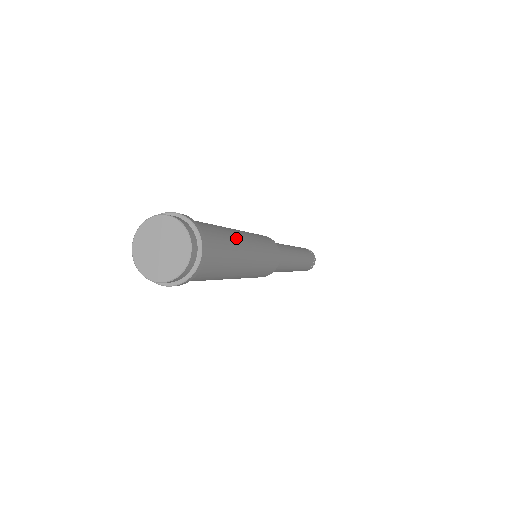
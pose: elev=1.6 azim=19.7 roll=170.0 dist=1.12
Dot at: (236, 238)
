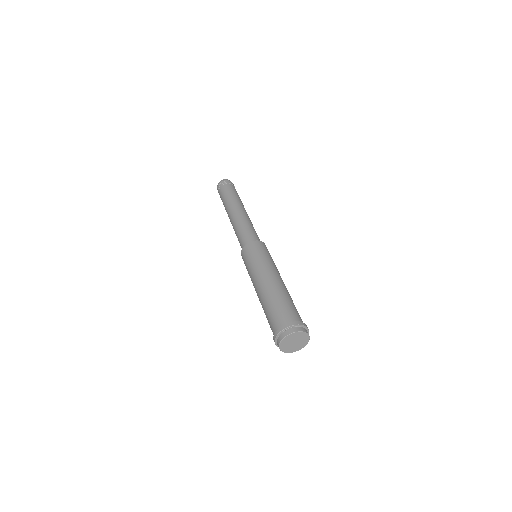
Dot at: occluded
